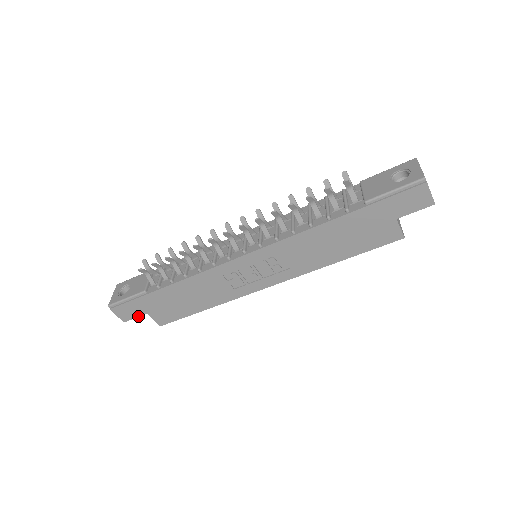
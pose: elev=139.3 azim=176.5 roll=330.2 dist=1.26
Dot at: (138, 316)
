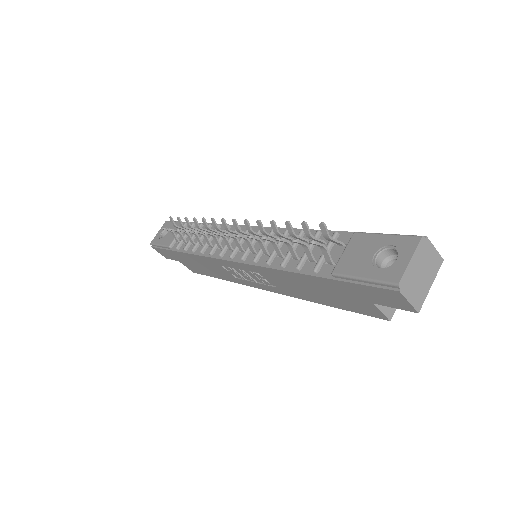
Dot at: (173, 259)
